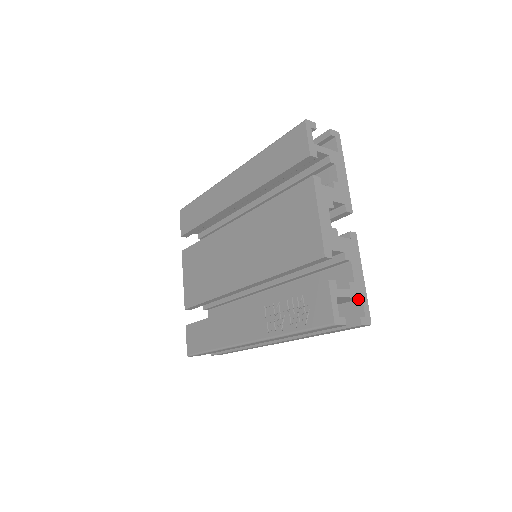
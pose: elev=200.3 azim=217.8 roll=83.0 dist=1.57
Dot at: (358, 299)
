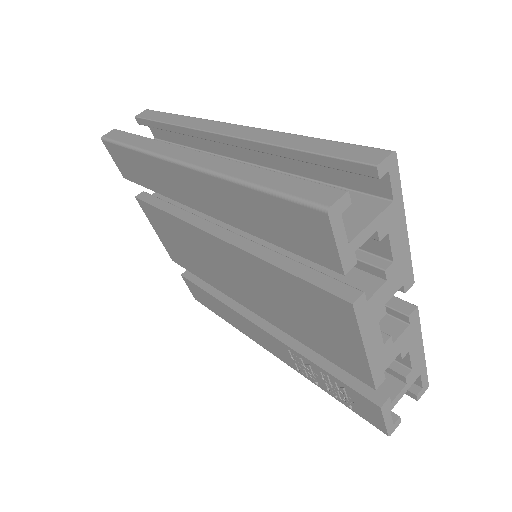
Dot at: occluded
